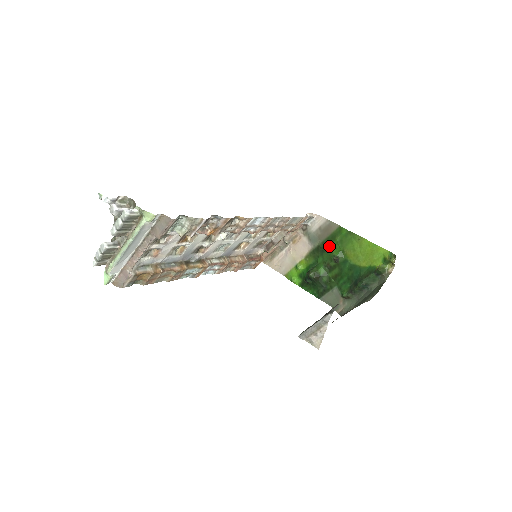
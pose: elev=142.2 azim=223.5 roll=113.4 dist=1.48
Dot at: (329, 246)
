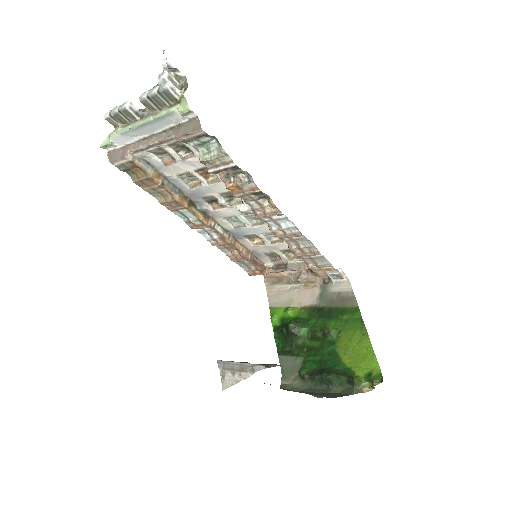
Dot at: (332, 316)
